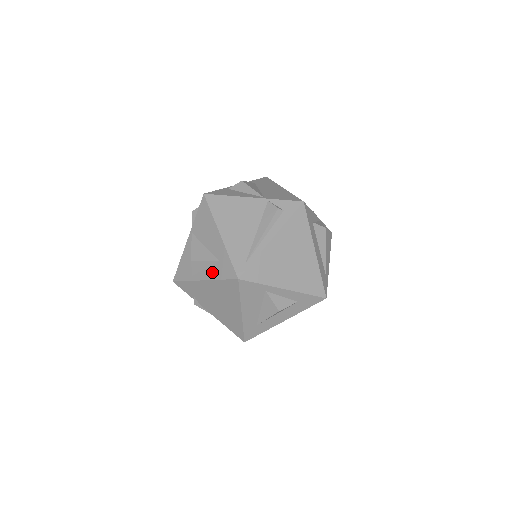
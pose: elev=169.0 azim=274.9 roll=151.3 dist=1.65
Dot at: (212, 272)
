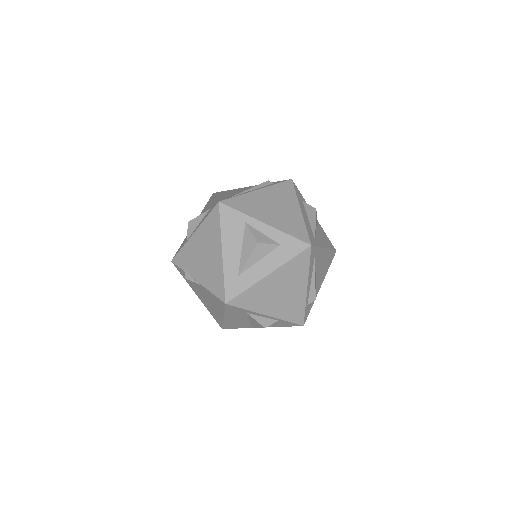
Dot at: (202, 220)
